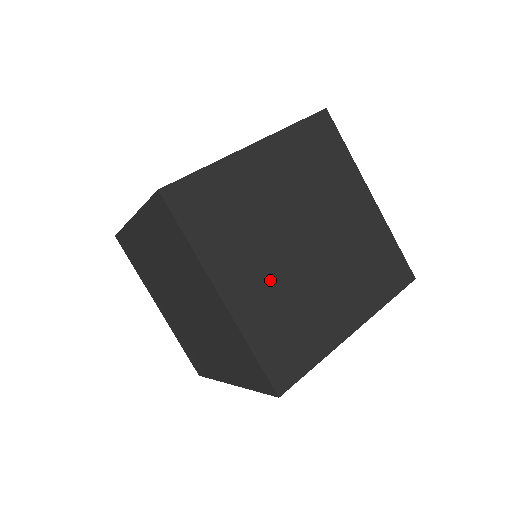
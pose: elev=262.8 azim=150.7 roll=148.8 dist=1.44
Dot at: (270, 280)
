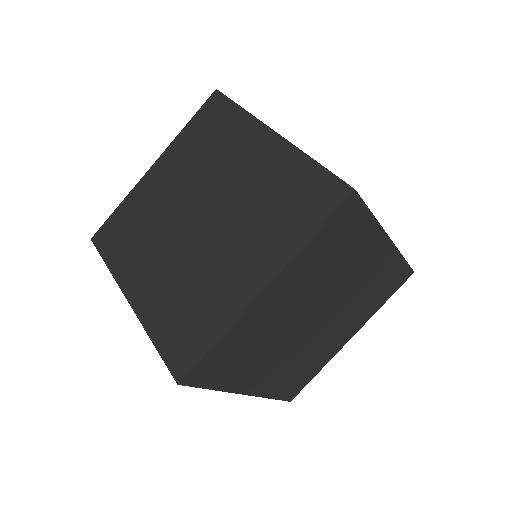
Dot at: occluded
